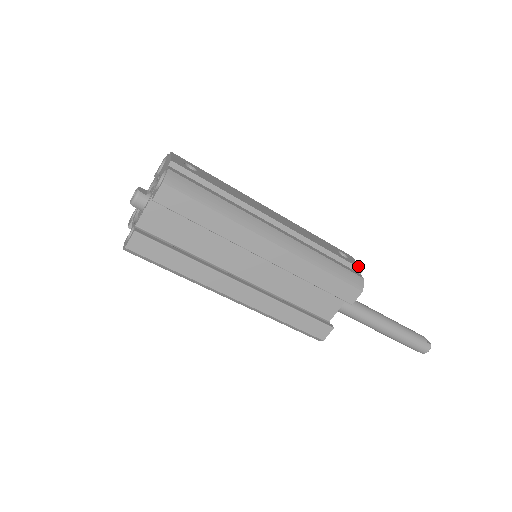
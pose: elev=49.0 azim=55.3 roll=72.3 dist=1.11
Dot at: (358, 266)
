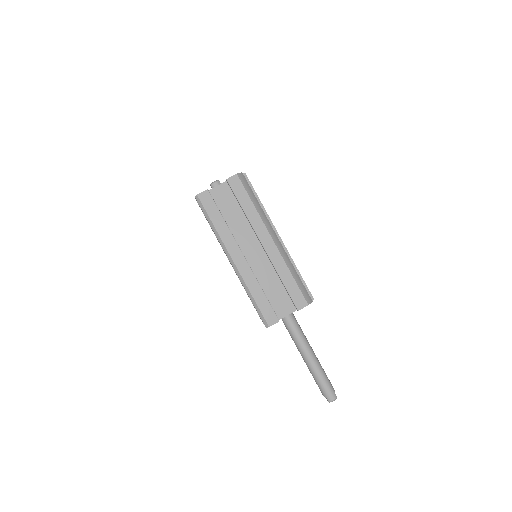
Dot at: (312, 296)
